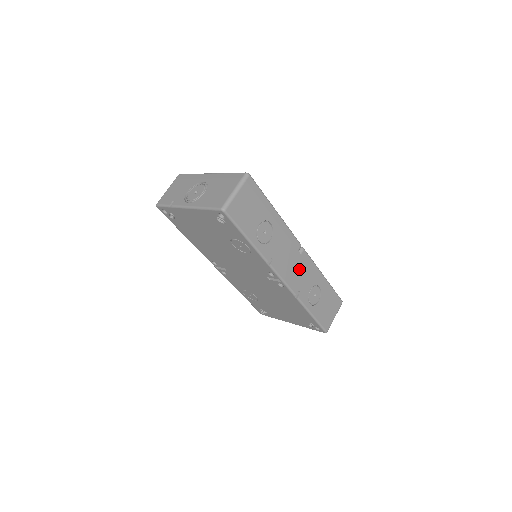
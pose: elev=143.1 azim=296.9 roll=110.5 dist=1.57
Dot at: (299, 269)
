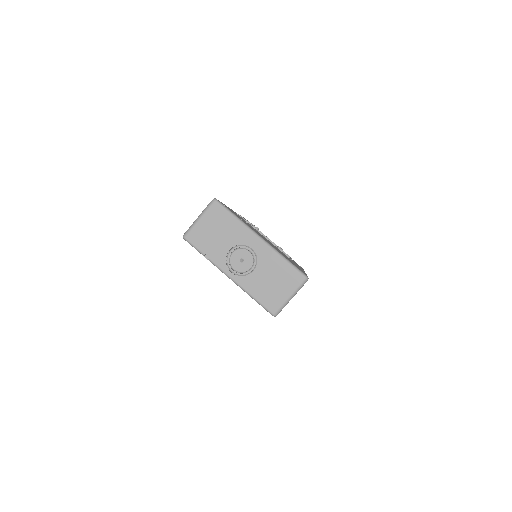
Dot at: occluded
